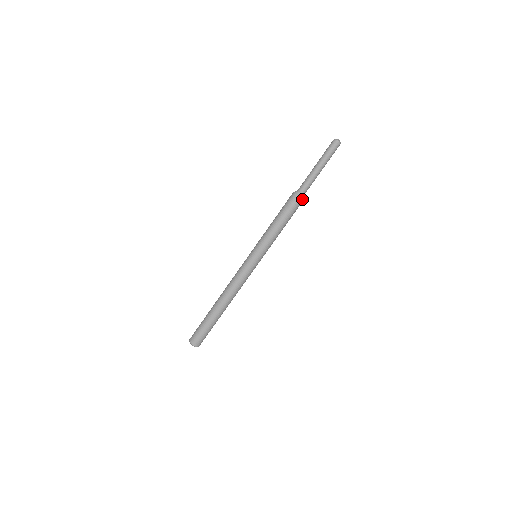
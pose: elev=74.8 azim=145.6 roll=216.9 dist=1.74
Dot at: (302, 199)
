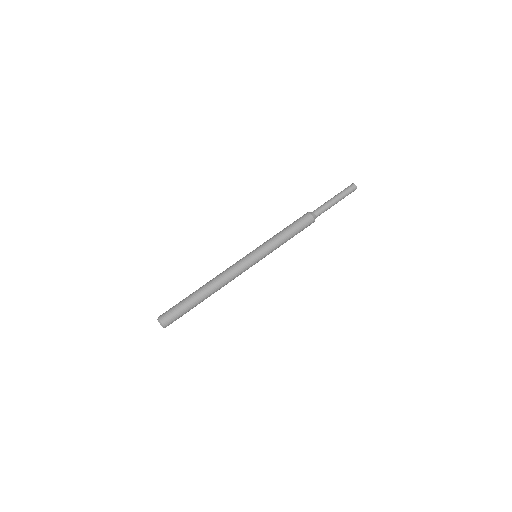
Dot at: (312, 216)
